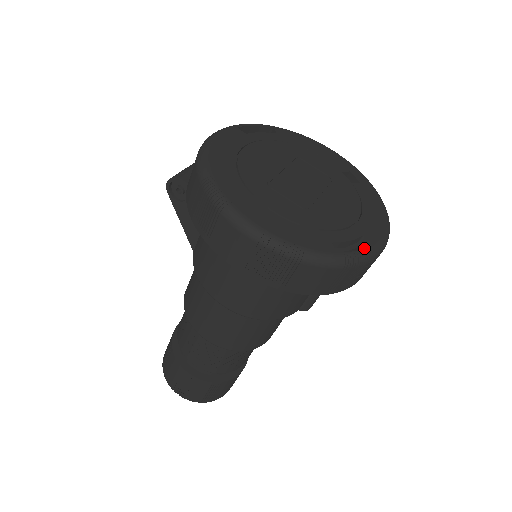
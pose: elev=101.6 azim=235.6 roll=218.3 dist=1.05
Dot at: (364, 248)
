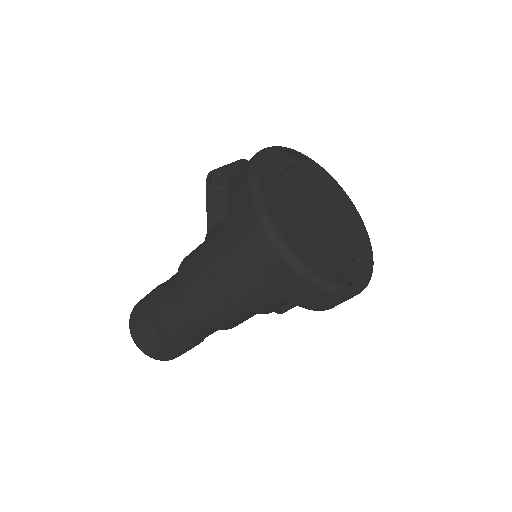
Dot at: (353, 285)
